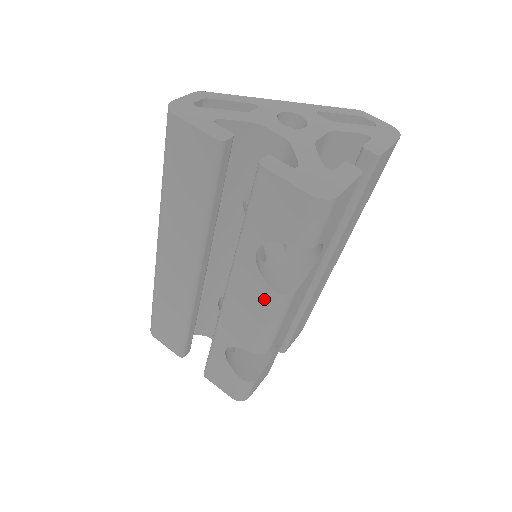
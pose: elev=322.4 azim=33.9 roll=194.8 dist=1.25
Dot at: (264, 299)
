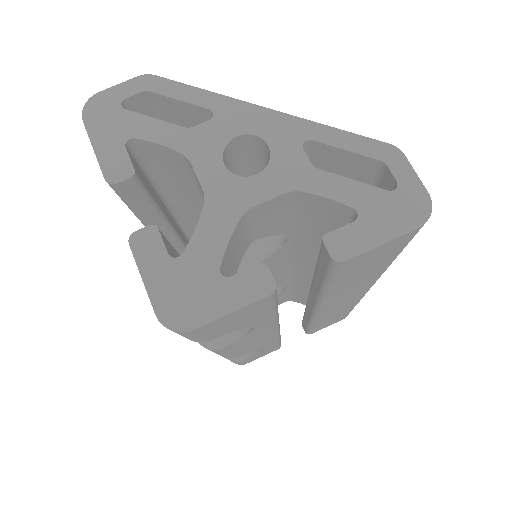
Dot at: occluded
